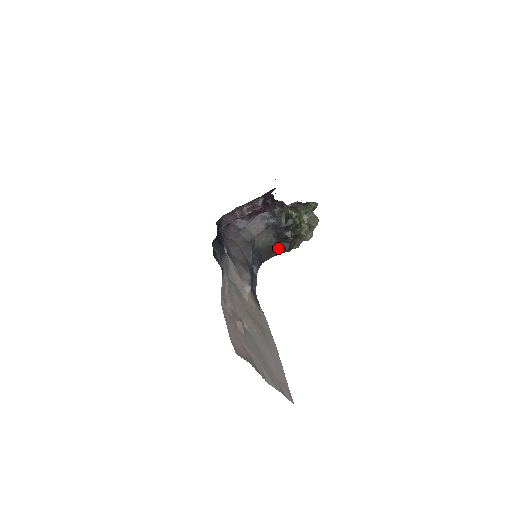
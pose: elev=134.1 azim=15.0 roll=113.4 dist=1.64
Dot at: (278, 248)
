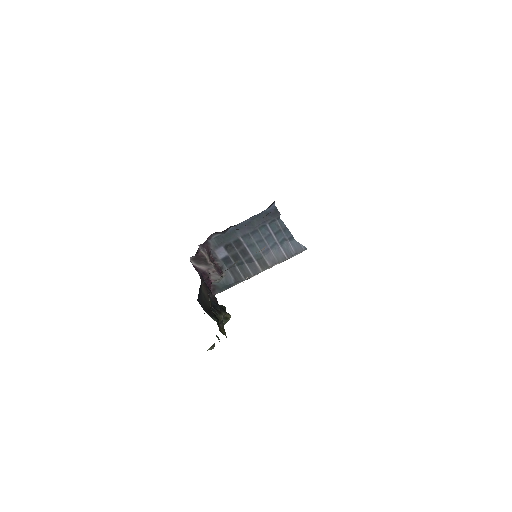
Dot at: (209, 311)
